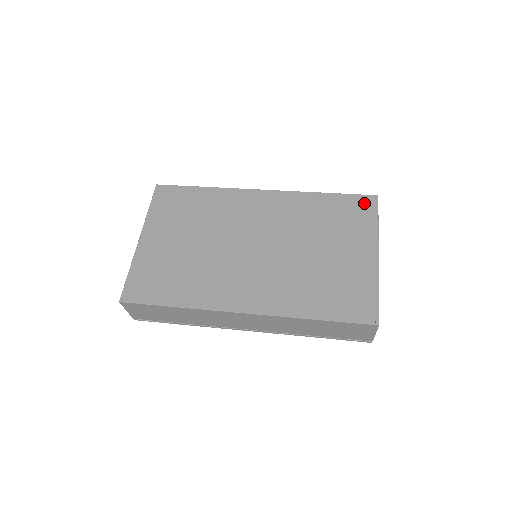
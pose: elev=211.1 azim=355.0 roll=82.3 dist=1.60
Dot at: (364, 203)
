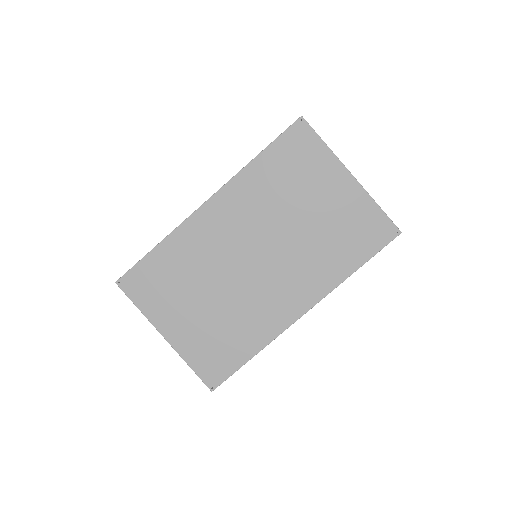
Dot at: (298, 135)
